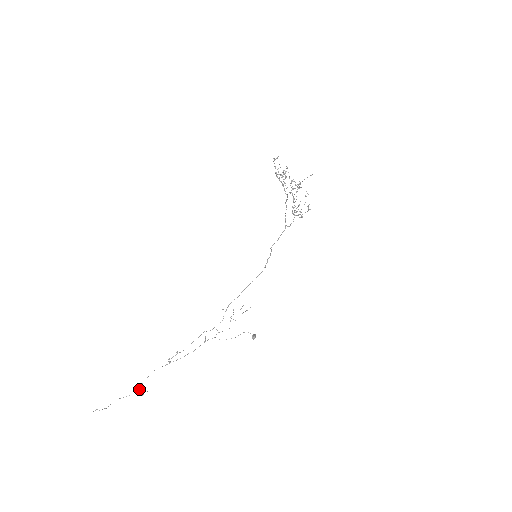
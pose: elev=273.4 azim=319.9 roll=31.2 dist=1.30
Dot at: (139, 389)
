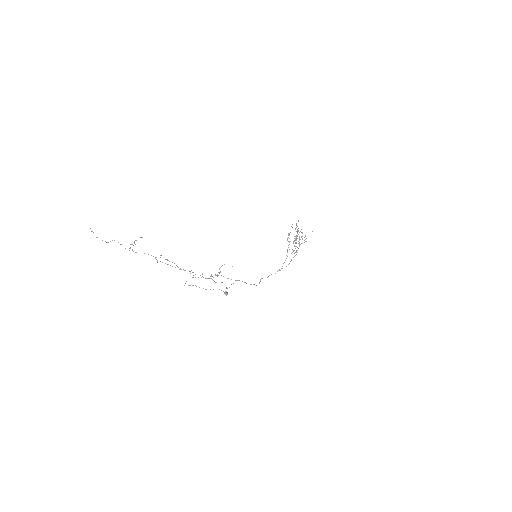
Dot at: (129, 248)
